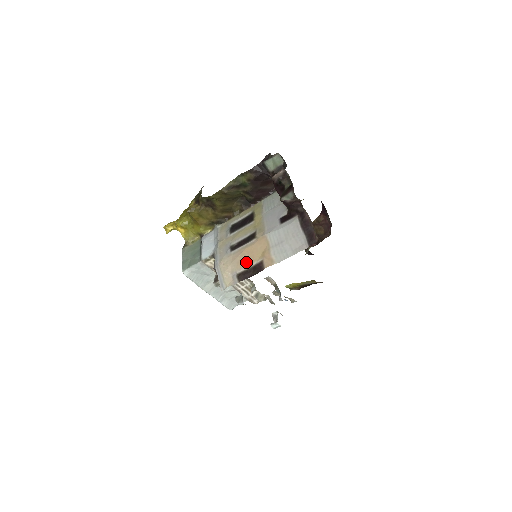
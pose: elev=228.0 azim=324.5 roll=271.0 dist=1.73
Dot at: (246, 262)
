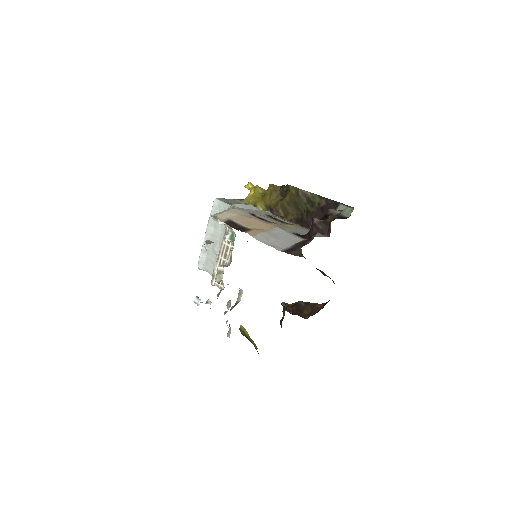
Dot at: (245, 222)
